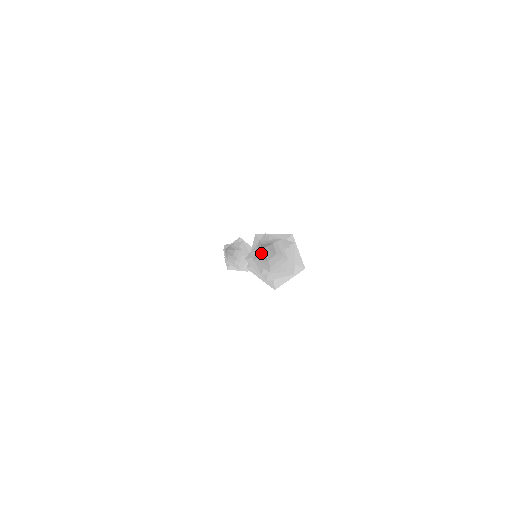
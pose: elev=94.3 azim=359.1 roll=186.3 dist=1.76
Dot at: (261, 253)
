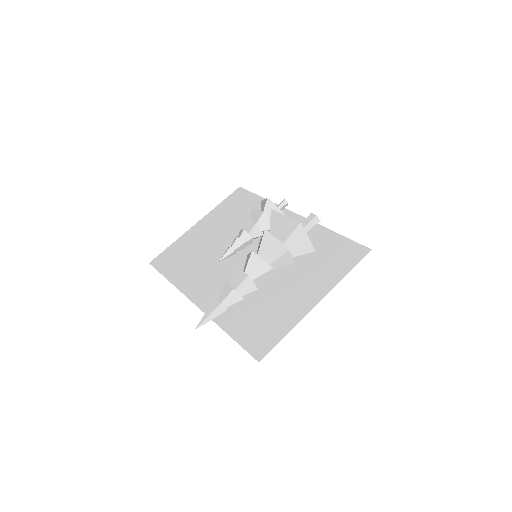
Dot at: occluded
